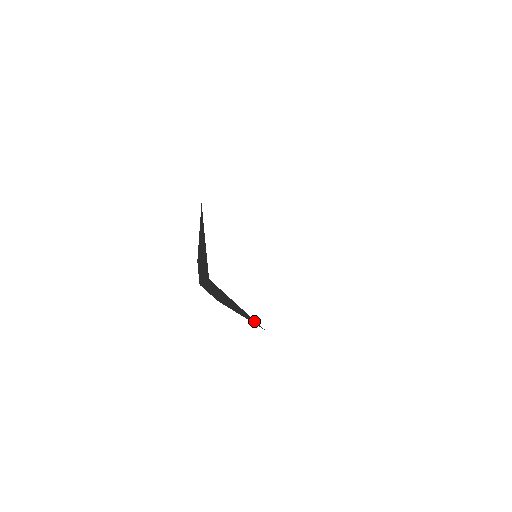
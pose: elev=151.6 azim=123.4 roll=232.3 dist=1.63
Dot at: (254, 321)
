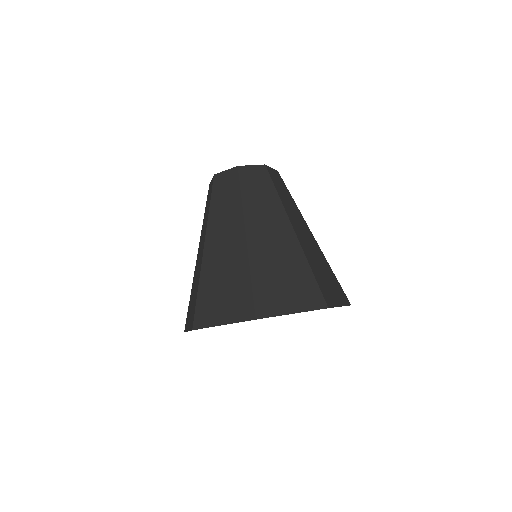
Dot at: occluded
